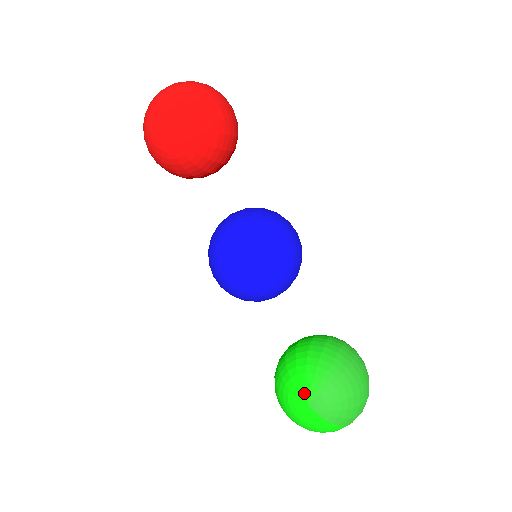
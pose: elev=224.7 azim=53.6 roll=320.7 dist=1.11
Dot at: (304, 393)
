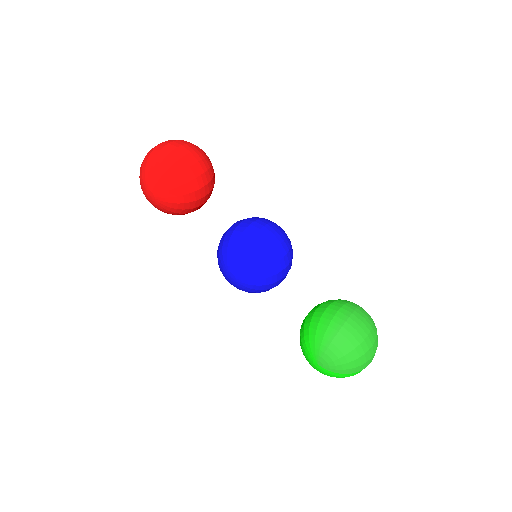
Dot at: (312, 356)
